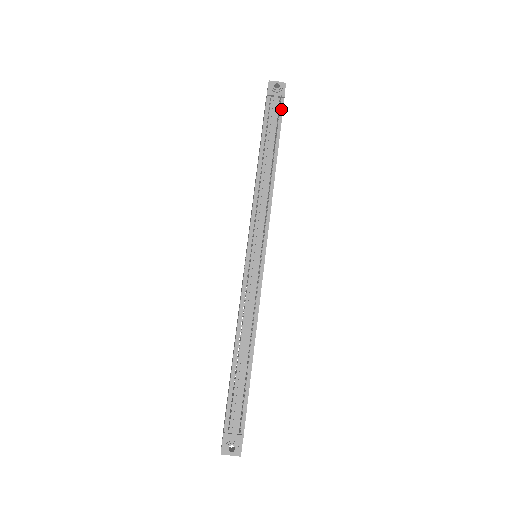
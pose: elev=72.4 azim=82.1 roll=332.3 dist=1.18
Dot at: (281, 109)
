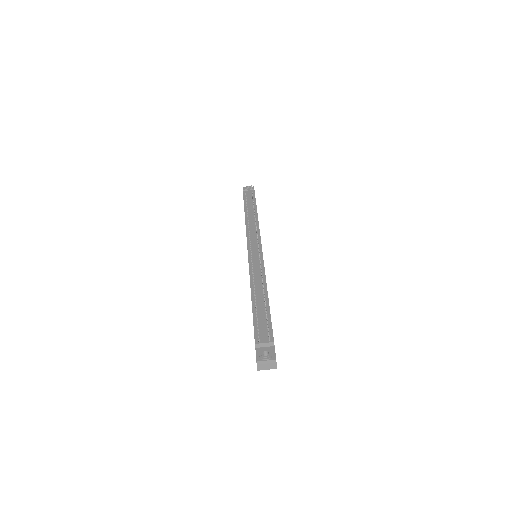
Dot at: (254, 194)
